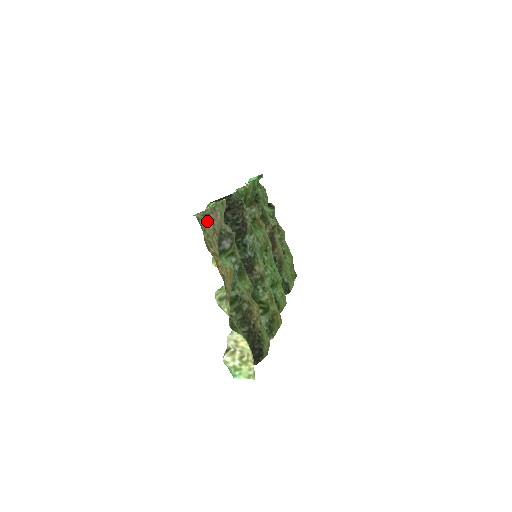
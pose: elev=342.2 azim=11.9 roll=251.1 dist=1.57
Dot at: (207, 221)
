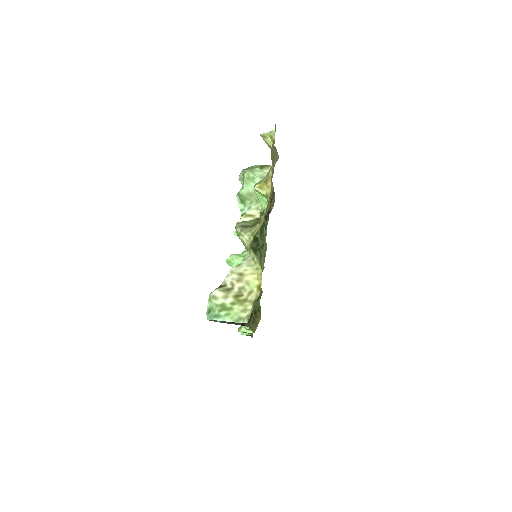
Dot at: occluded
